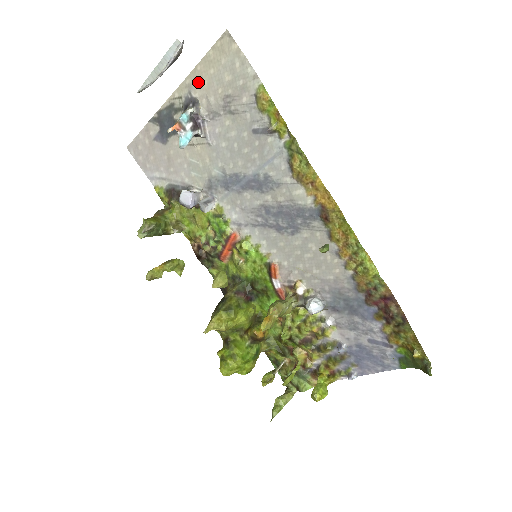
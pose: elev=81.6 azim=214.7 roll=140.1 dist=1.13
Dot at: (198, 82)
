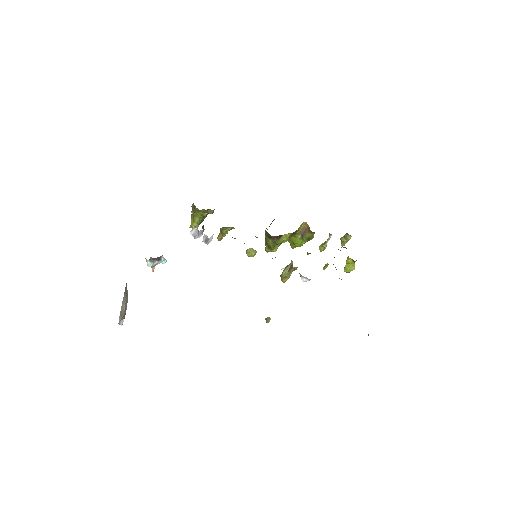
Dot at: occluded
